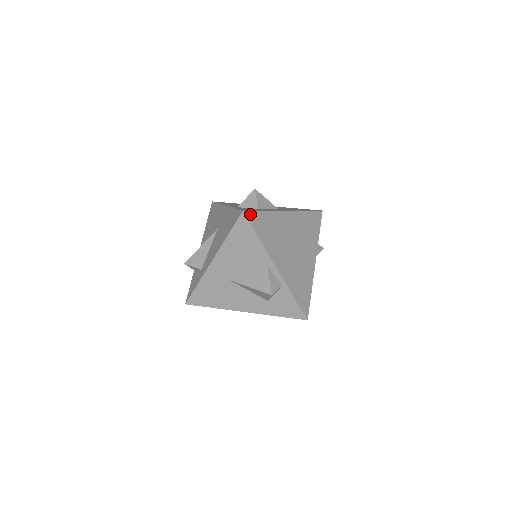
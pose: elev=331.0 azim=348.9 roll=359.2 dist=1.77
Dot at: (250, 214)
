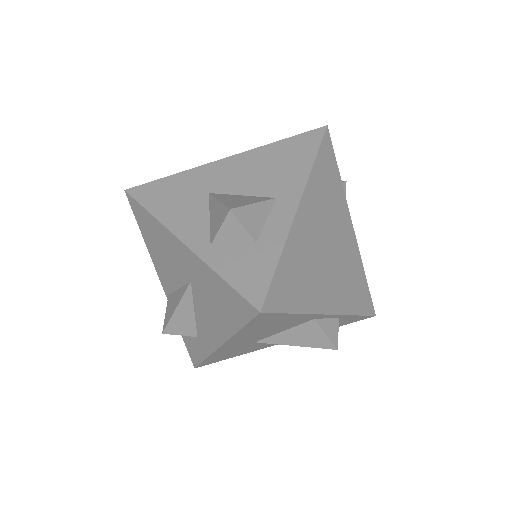
Dot at: (269, 299)
